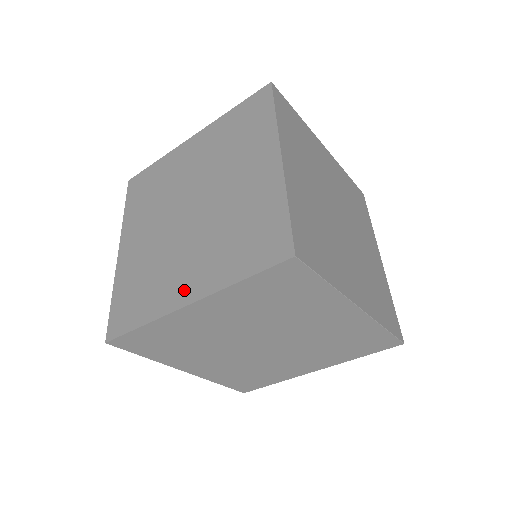
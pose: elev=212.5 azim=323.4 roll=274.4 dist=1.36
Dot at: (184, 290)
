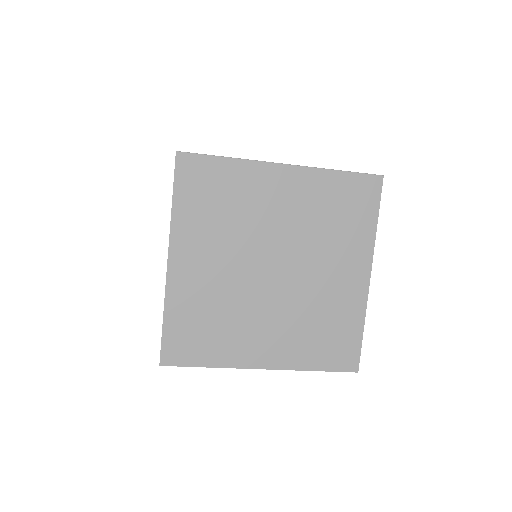
Dot at: occluded
